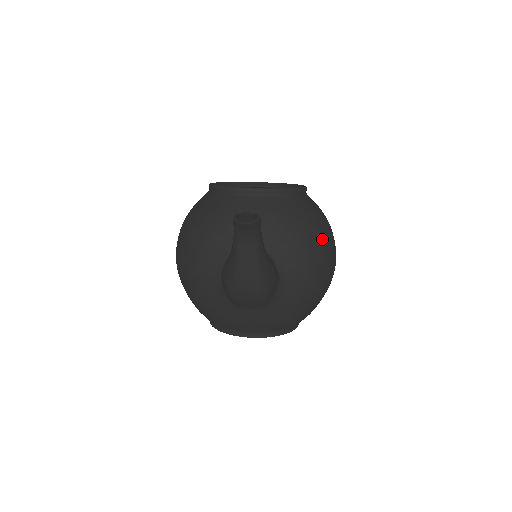
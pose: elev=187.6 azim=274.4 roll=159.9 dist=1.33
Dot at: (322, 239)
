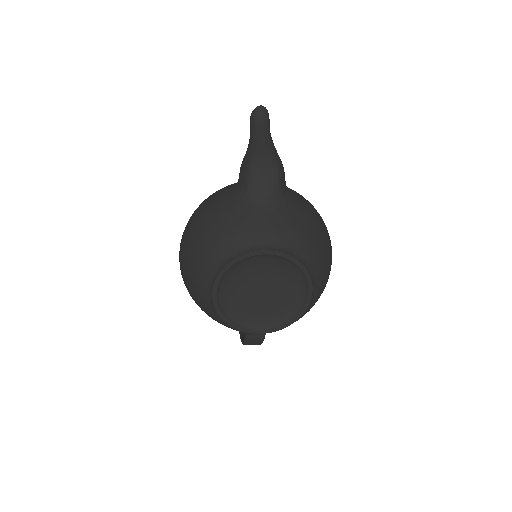
Dot at: occluded
